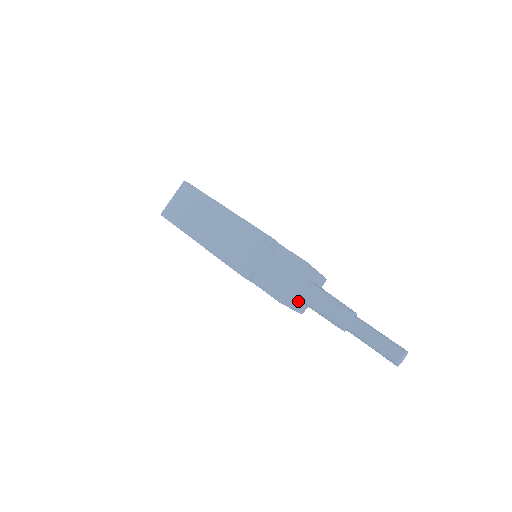
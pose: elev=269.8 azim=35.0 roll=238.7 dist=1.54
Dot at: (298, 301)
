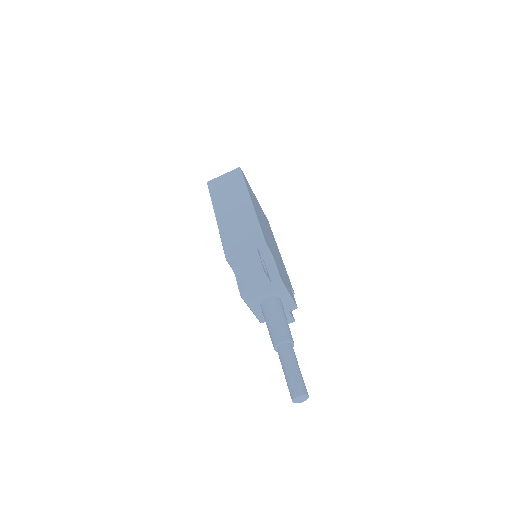
Dot at: (260, 308)
